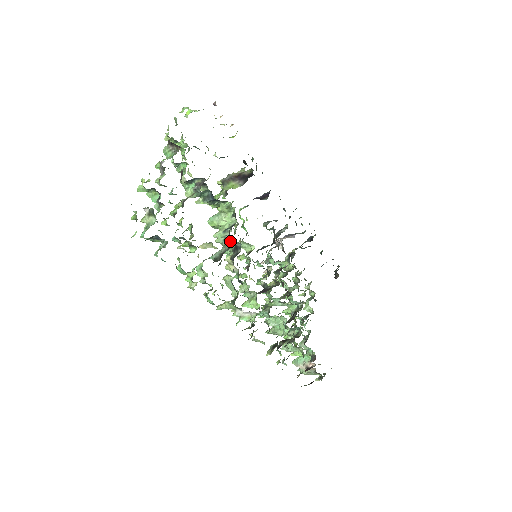
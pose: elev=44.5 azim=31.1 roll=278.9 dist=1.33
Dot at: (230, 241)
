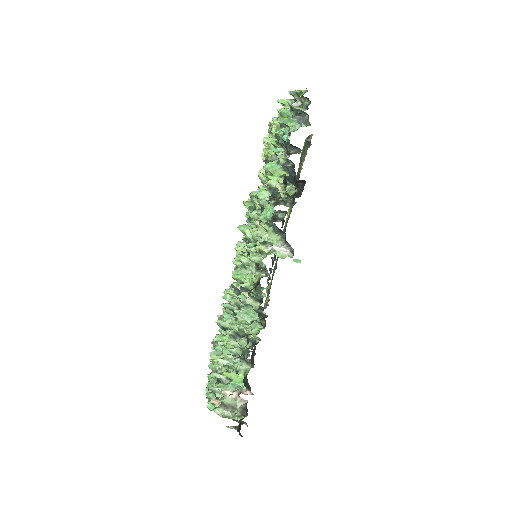
Dot at: (284, 204)
